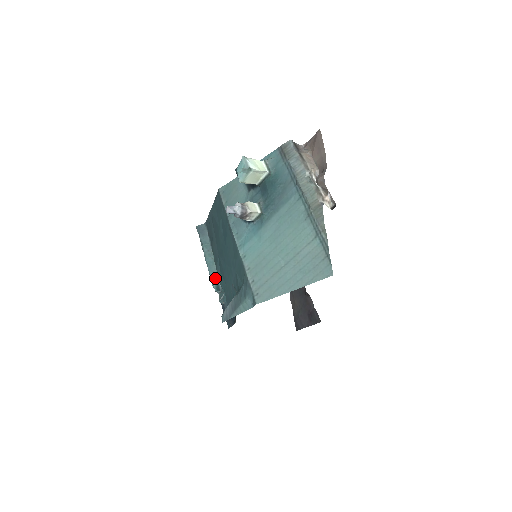
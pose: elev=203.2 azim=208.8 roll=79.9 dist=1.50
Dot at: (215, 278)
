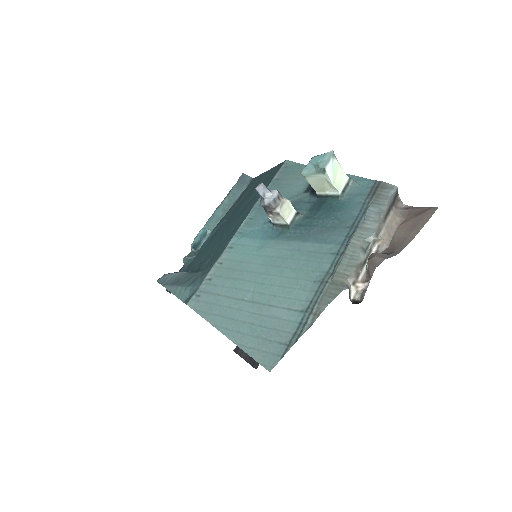
Dot at: (204, 235)
